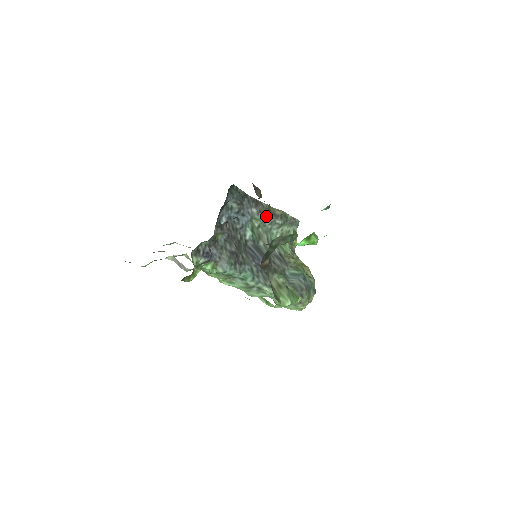
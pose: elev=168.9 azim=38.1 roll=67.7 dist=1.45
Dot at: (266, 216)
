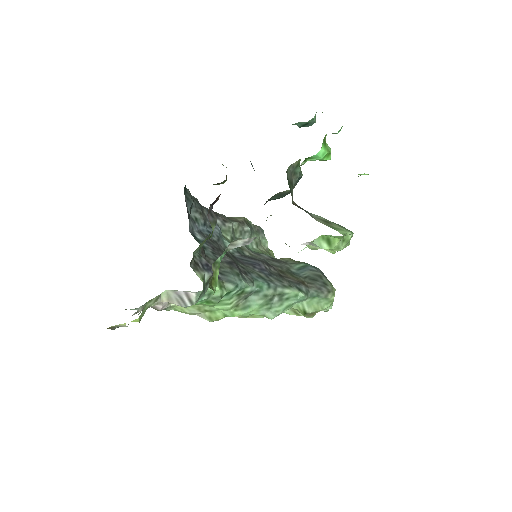
Dot at: (232, 225)
